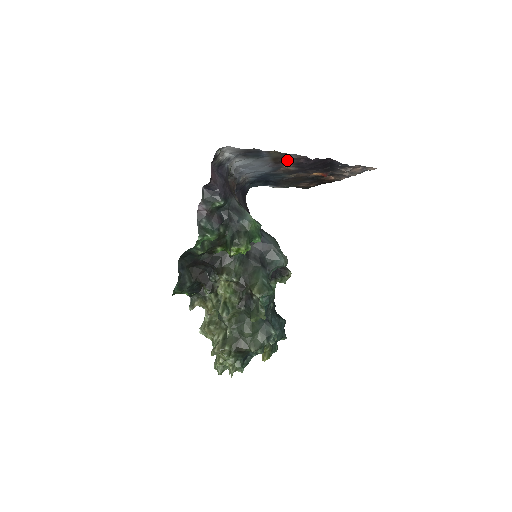
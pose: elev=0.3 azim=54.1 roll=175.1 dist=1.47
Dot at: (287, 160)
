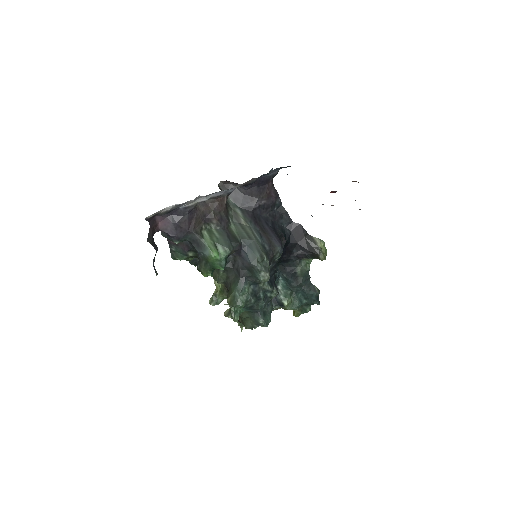
Dot at: occluded
